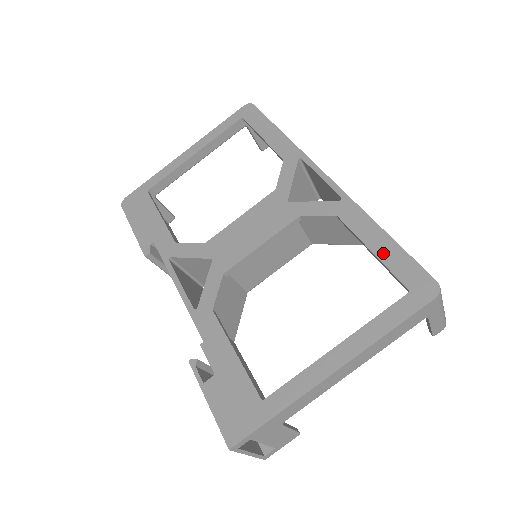
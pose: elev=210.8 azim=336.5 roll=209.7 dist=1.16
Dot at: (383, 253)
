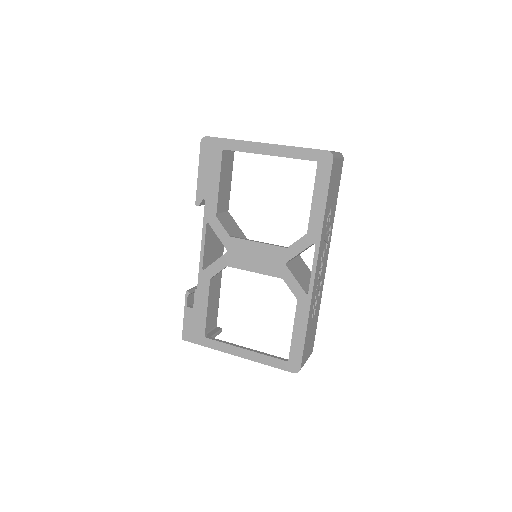
Dot at: (296, 338)
